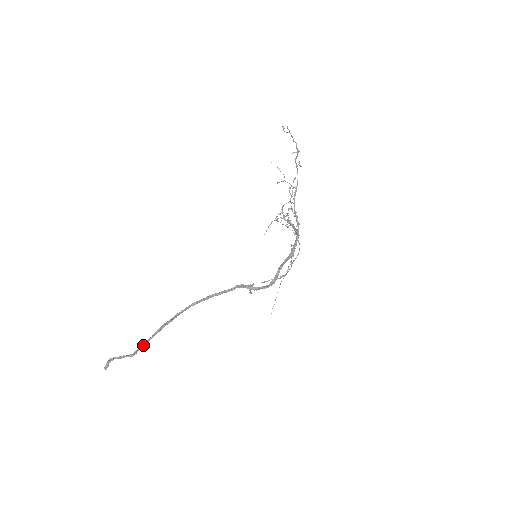
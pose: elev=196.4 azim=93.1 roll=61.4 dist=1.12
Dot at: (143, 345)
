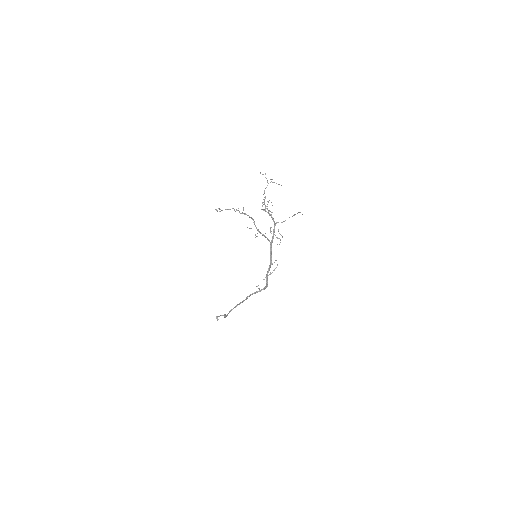
Dot at: occluded
